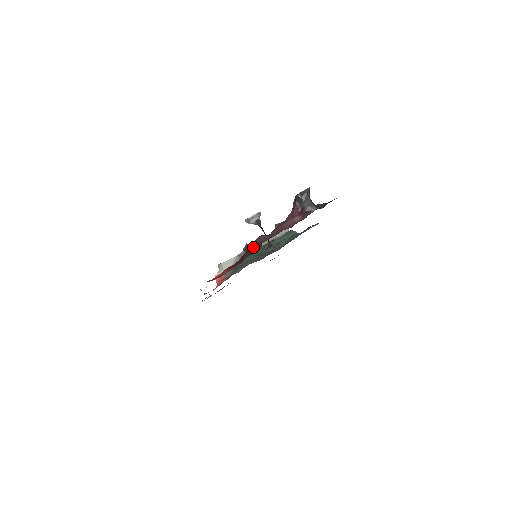
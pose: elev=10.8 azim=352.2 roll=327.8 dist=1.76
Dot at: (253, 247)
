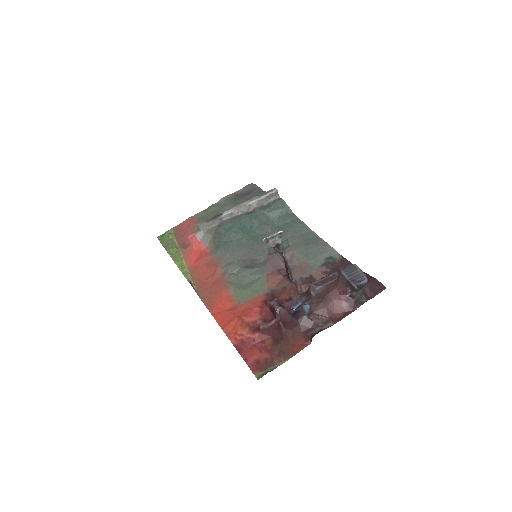
Dot at: (296, 329)
